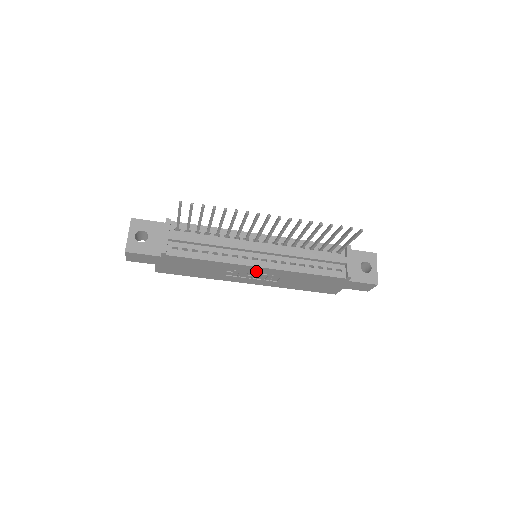
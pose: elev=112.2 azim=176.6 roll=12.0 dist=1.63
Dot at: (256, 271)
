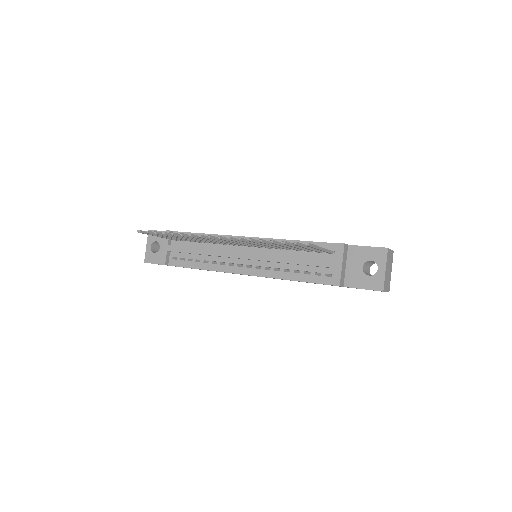
Dot at: occluded
